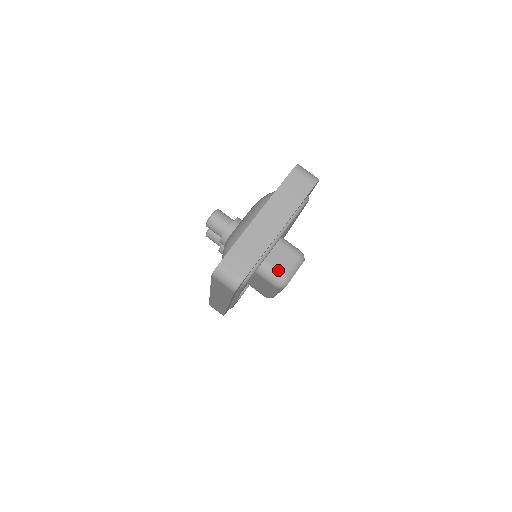
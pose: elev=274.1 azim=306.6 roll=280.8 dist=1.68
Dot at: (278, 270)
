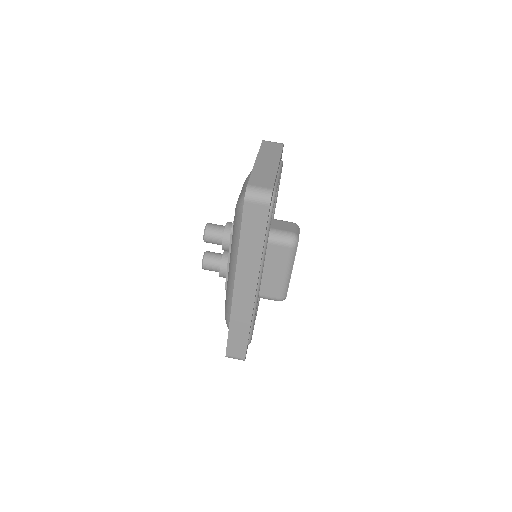
Dot at: (285, 231)
